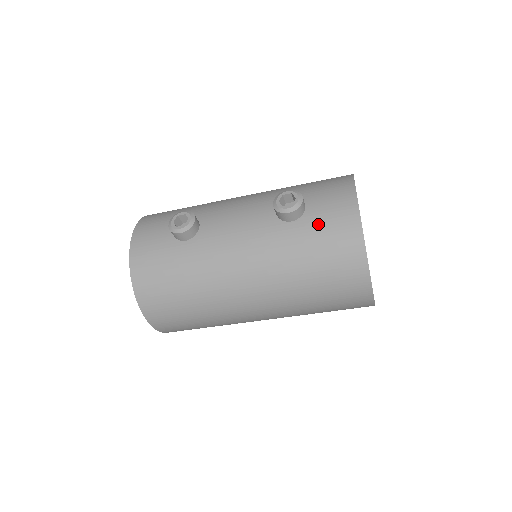
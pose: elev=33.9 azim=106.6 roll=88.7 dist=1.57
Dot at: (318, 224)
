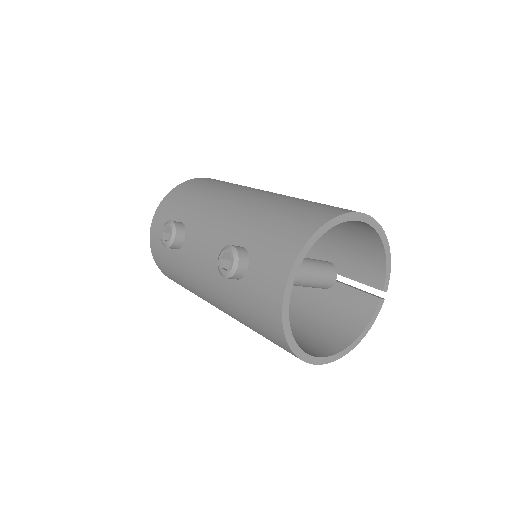
Dot at: (251, 296)
